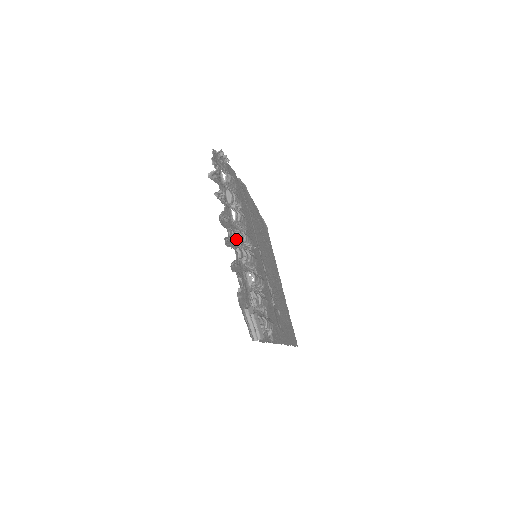
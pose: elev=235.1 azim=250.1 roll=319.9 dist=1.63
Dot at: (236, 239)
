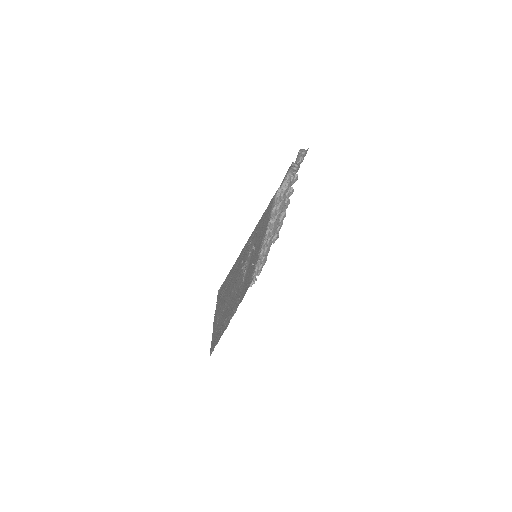
Dot at: occluded
